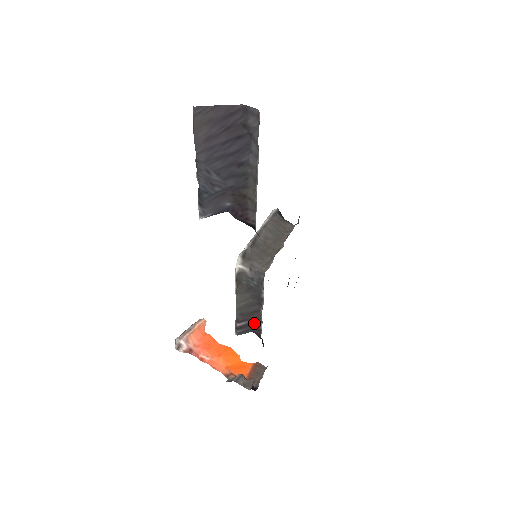
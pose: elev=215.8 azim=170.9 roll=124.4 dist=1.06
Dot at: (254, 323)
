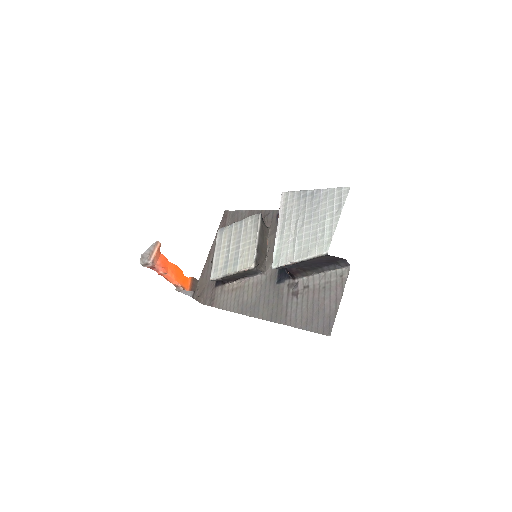
Dot at: (230, 280)
